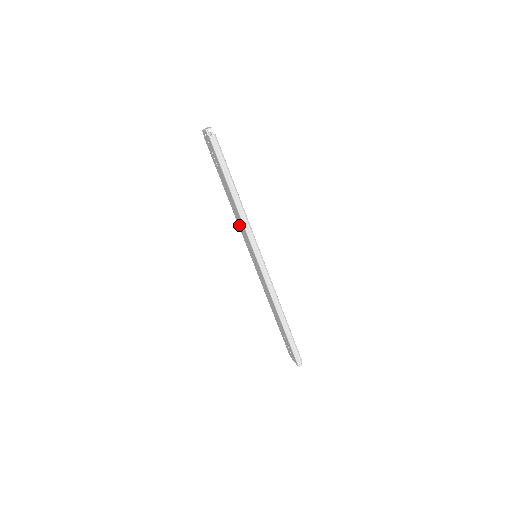
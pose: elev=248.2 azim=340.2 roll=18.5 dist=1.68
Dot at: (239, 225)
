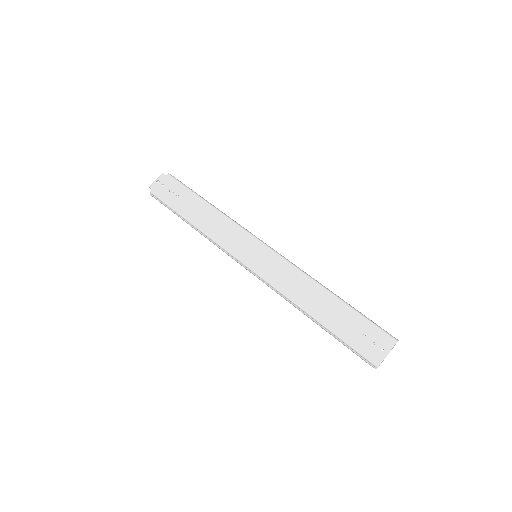
Dot at: (221, 239)
